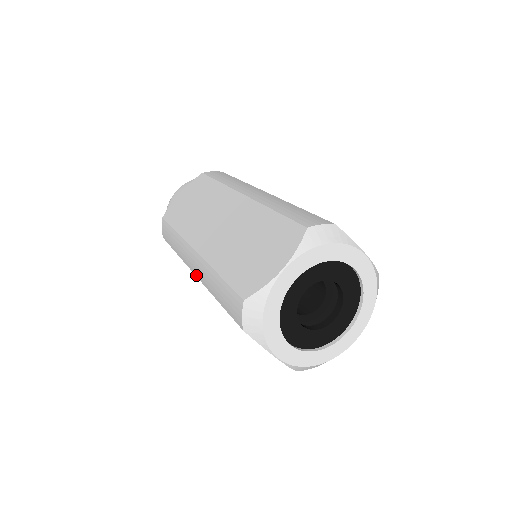
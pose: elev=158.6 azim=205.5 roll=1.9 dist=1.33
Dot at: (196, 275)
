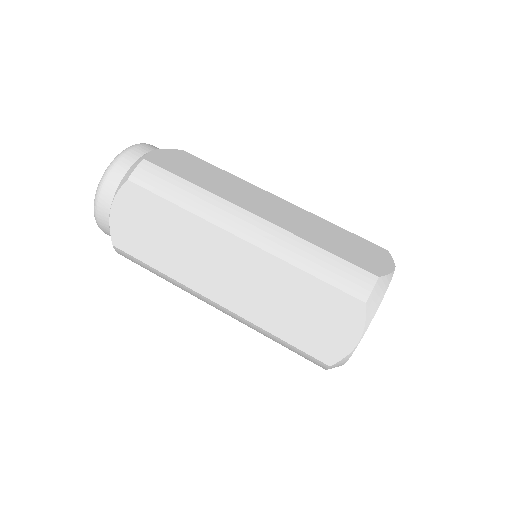
Dot at: occluded
